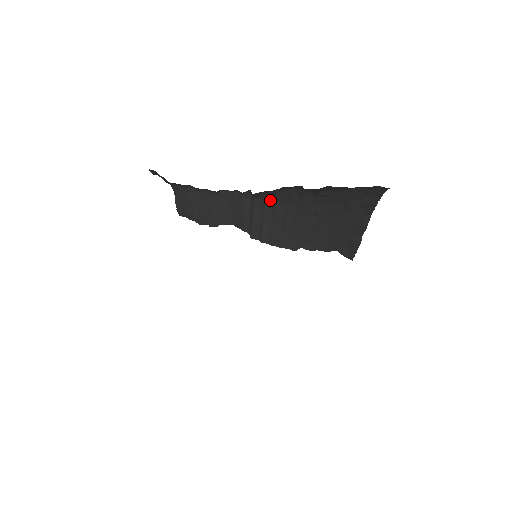
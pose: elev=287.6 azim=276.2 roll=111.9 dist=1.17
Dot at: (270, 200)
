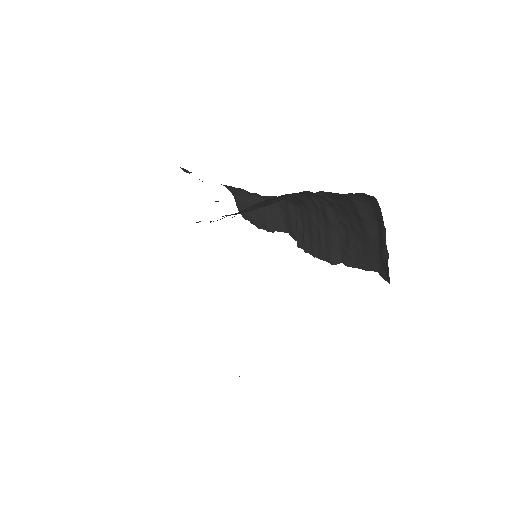
Dot at: (305, 208)
